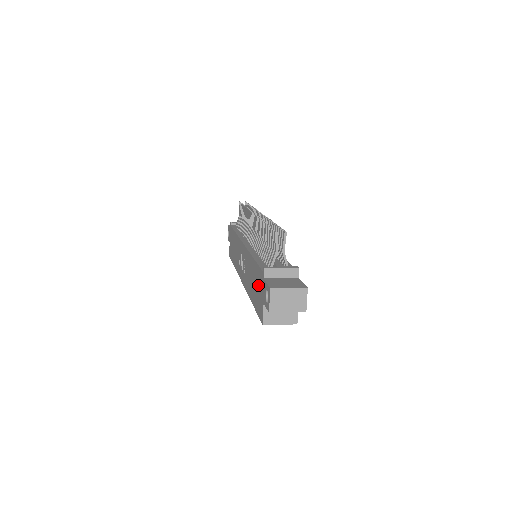
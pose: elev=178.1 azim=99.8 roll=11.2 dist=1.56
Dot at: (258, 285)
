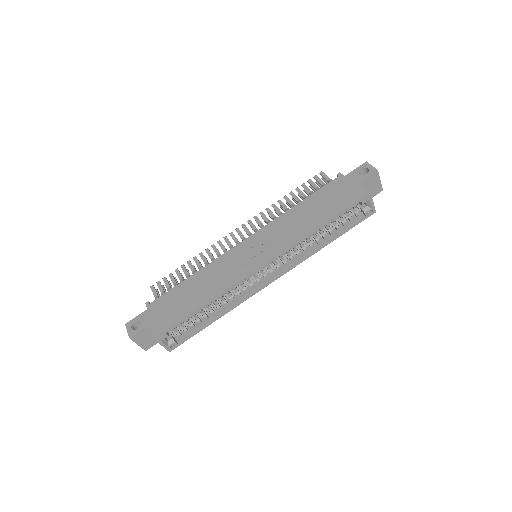
Dot at: (334, 193)
